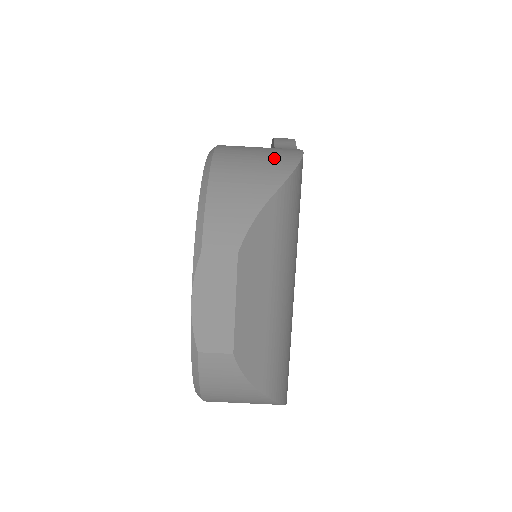
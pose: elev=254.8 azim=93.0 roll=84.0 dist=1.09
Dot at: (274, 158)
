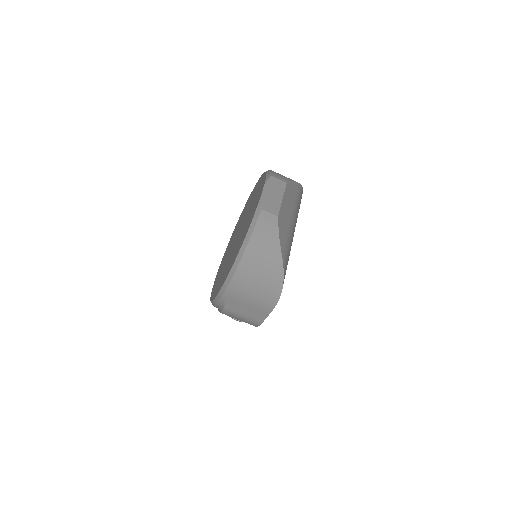
Dot at: occluded
